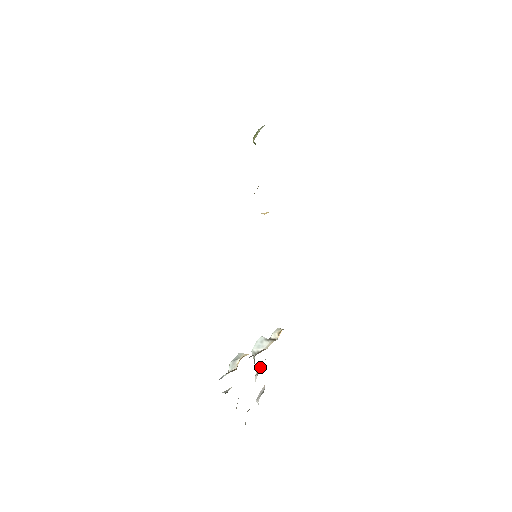
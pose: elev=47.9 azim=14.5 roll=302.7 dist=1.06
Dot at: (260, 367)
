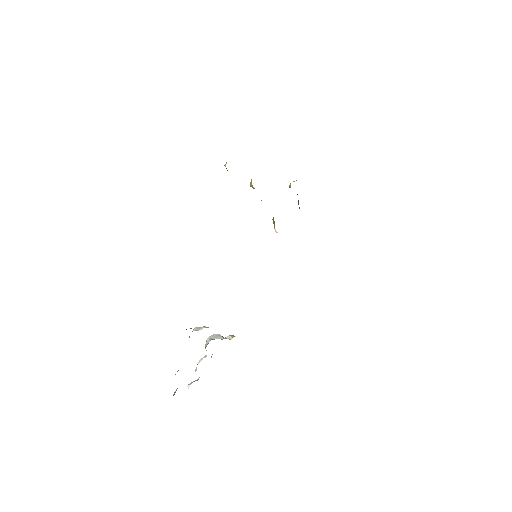
Dot at: occluded
